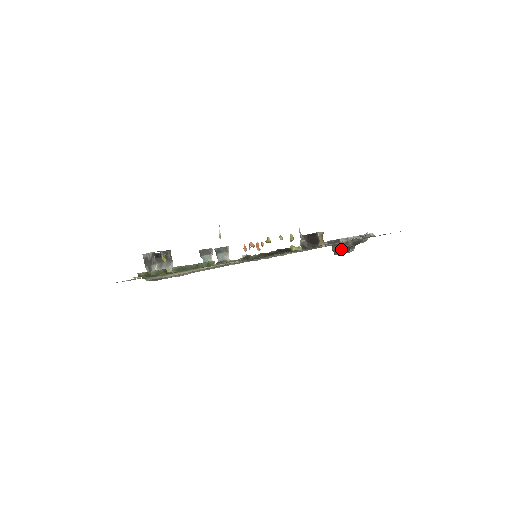
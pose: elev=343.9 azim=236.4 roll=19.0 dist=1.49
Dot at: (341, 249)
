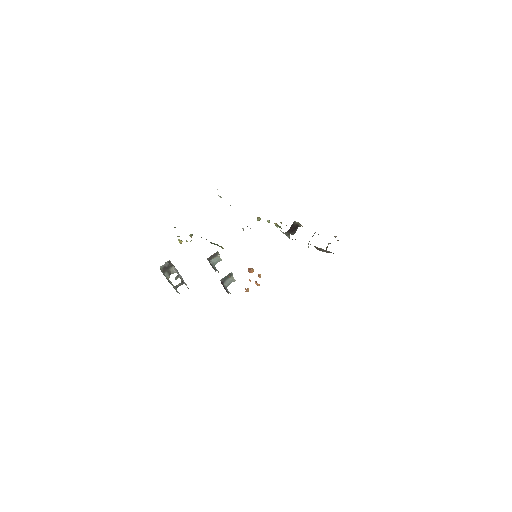
Dot at: (322, 251)
